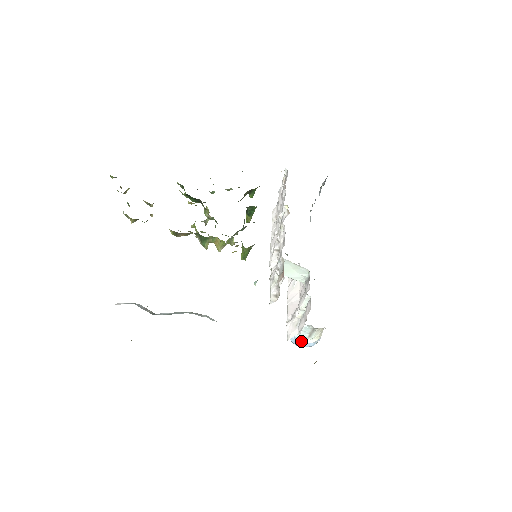
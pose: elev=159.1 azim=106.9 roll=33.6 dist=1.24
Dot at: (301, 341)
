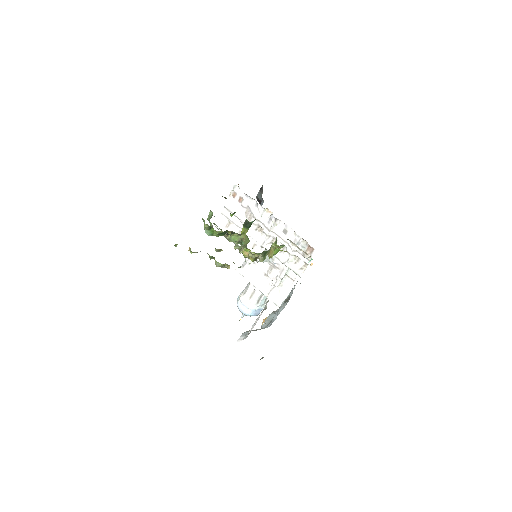
Dot at: (259, 310)
